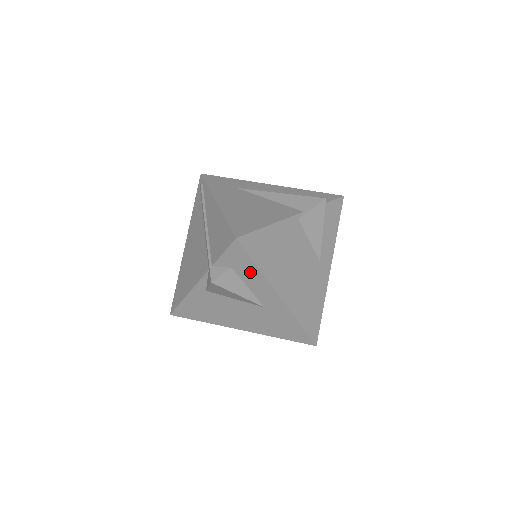
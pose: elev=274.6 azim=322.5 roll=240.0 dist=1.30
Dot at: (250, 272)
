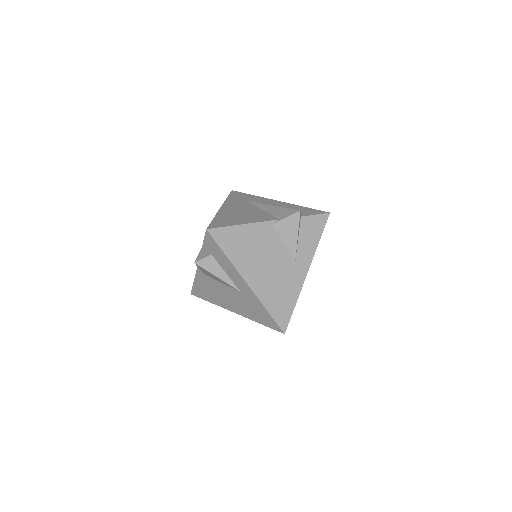
Dot at: (223, 259)
